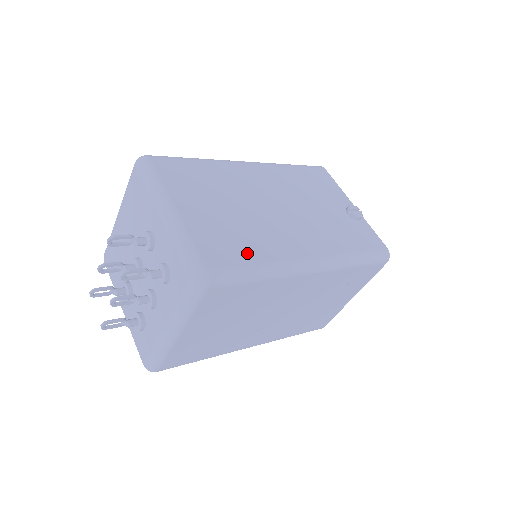
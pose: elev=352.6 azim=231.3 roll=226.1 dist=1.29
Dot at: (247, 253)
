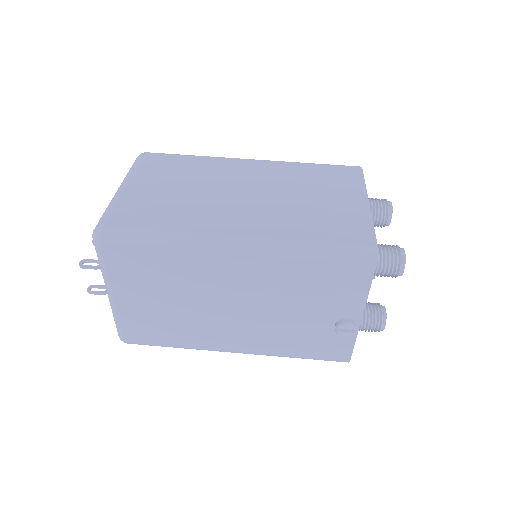
Dot at: (167, 338)
